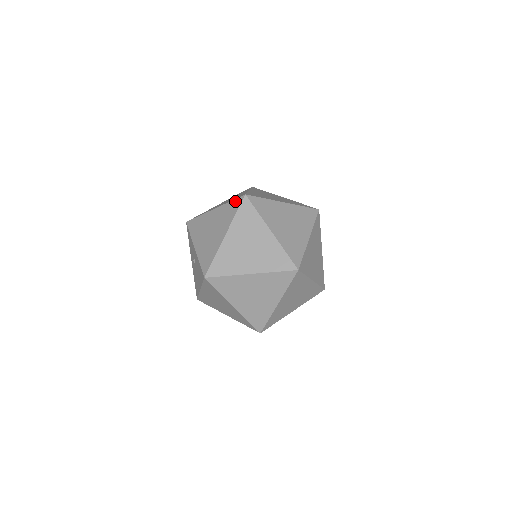
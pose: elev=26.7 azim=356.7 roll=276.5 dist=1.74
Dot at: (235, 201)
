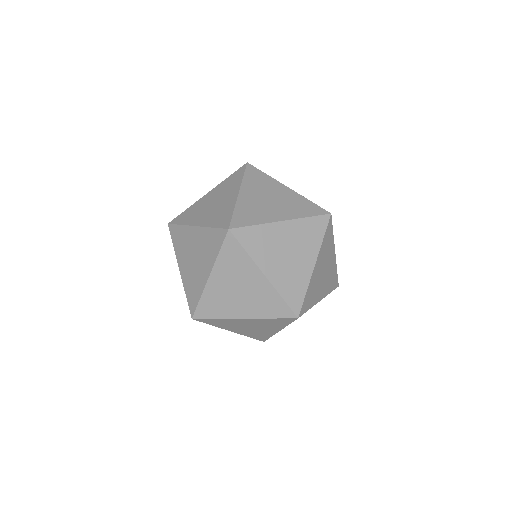
Dot at: occluded
